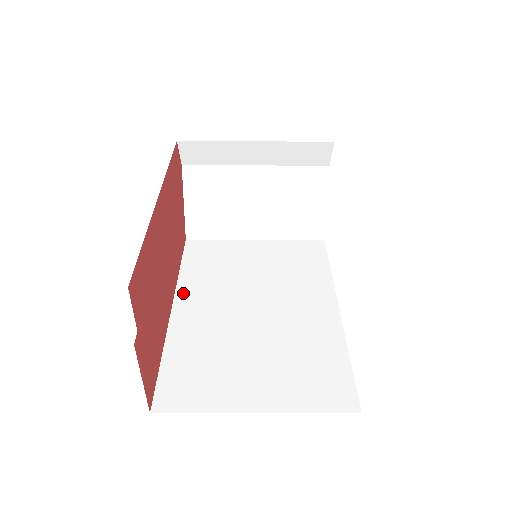
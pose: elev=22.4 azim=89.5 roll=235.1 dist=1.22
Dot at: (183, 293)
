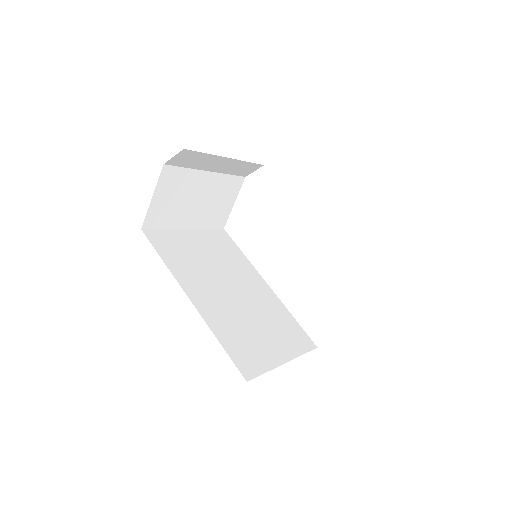
Dot at: (185, 285)
